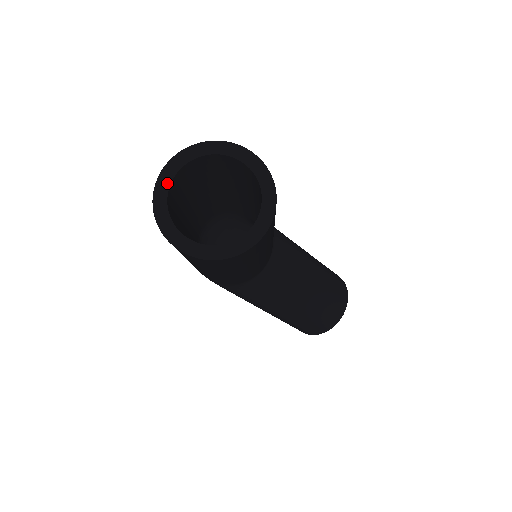
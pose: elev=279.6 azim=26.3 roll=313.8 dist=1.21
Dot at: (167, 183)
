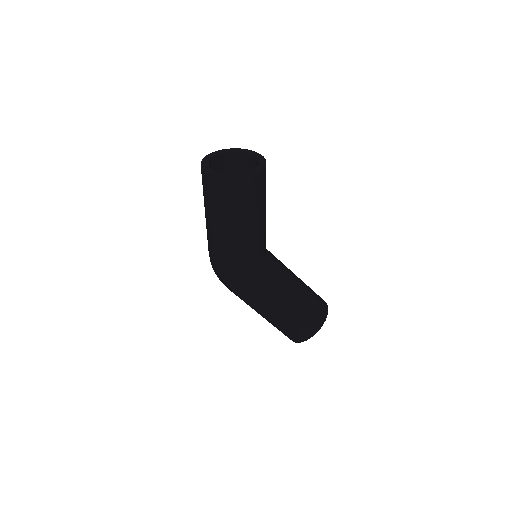
Dot at: (207, 162)
